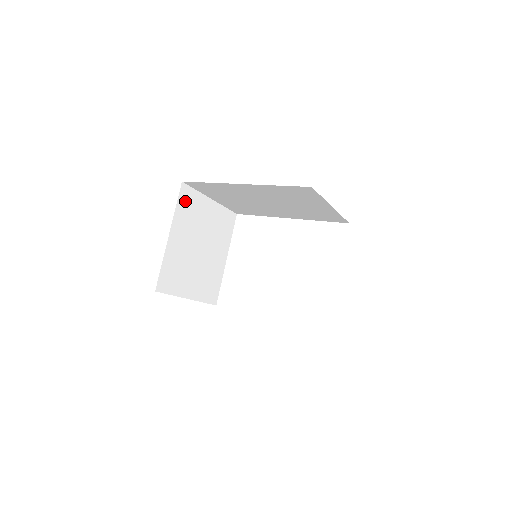
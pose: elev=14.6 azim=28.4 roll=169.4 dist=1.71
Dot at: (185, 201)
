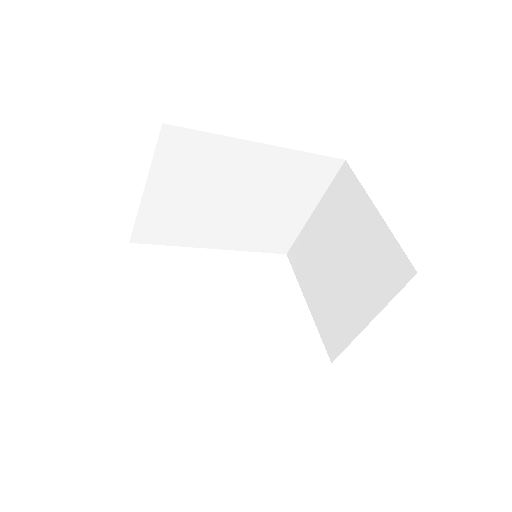
Dot at: occluded
